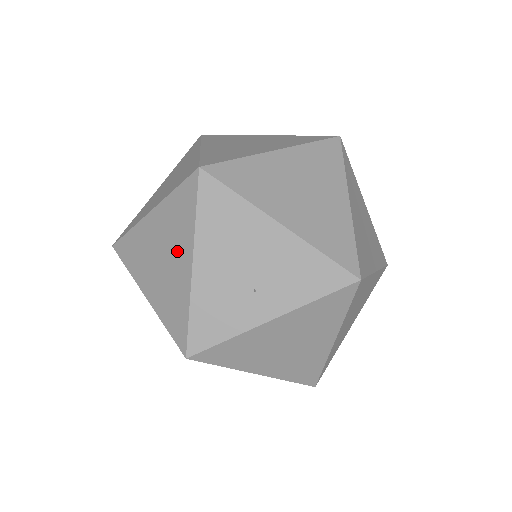
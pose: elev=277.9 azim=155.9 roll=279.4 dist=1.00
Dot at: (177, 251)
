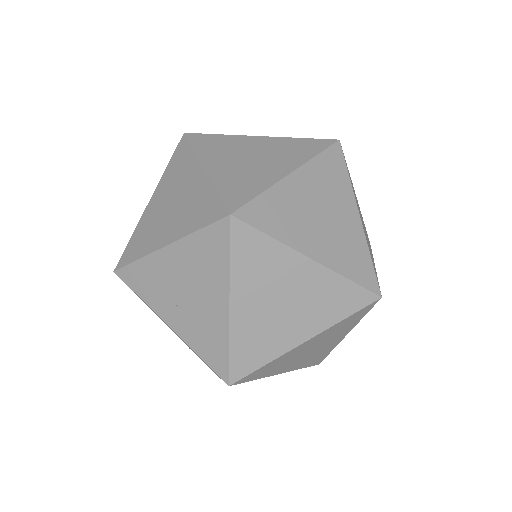
Dot at: (175, 222)
